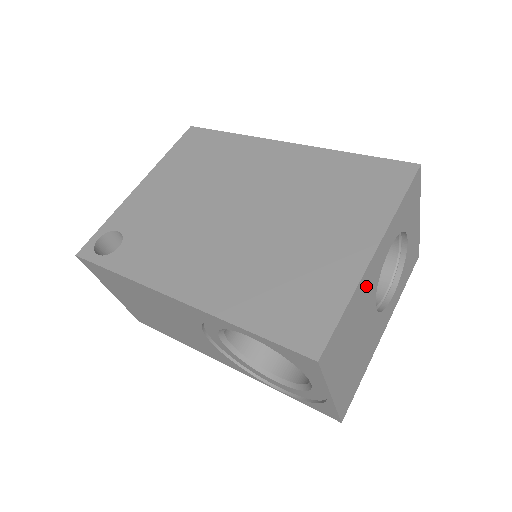
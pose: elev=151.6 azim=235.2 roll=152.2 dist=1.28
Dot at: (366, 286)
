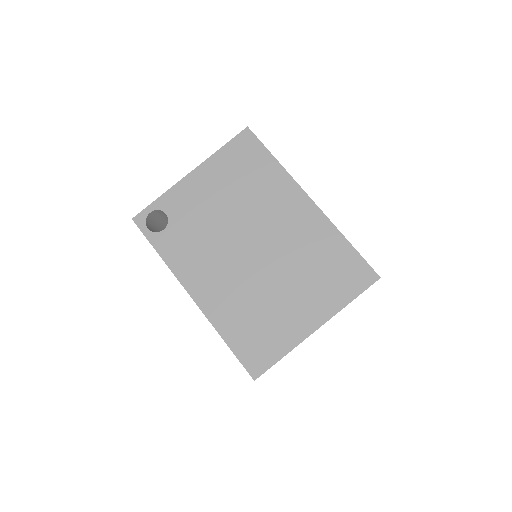
Dot at: occluded
